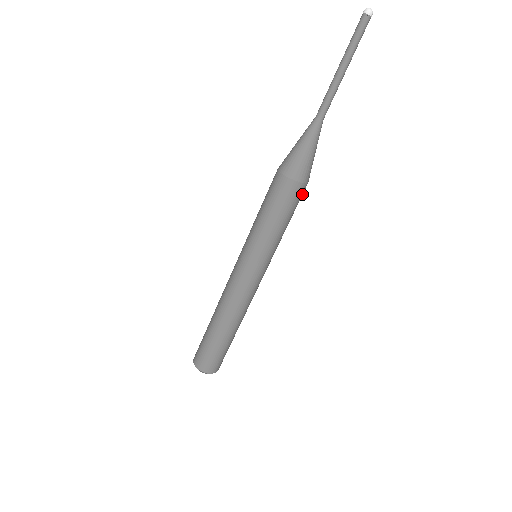
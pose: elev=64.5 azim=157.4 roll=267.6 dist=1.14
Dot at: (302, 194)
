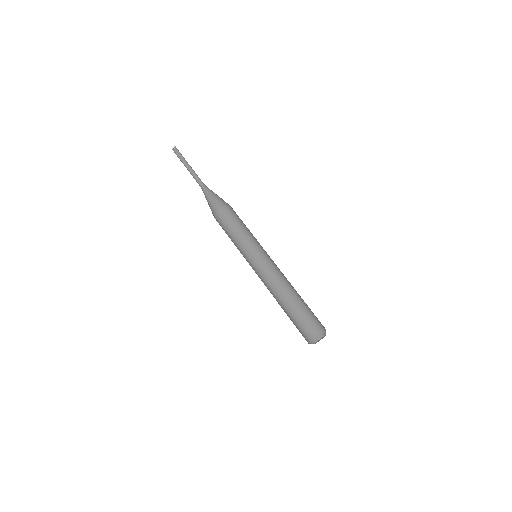
Dot at: (235, 212)
